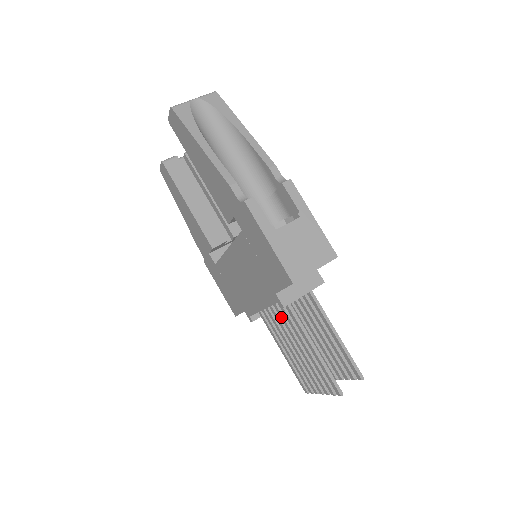
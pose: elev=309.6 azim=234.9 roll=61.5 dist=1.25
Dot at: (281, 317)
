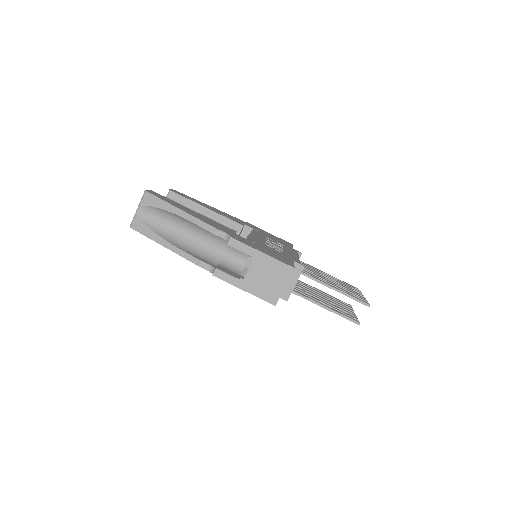
Dot at: occluded
